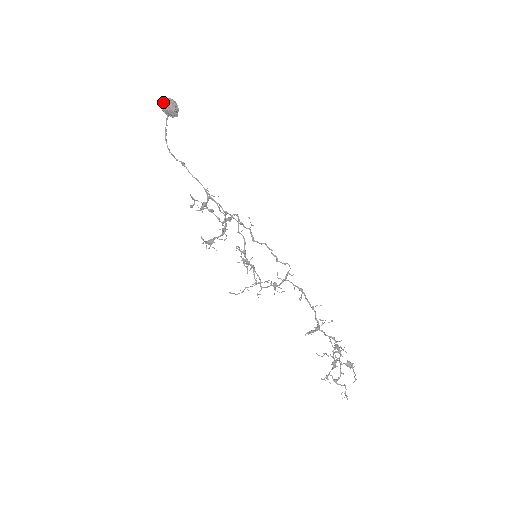
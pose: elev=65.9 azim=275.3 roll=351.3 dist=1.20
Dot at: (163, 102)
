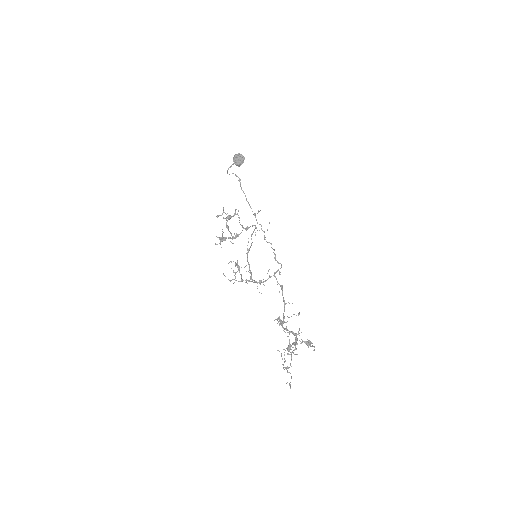
Dot at: (238, 154)
